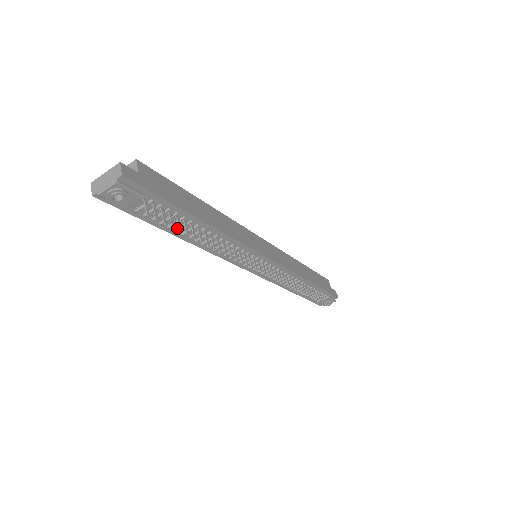
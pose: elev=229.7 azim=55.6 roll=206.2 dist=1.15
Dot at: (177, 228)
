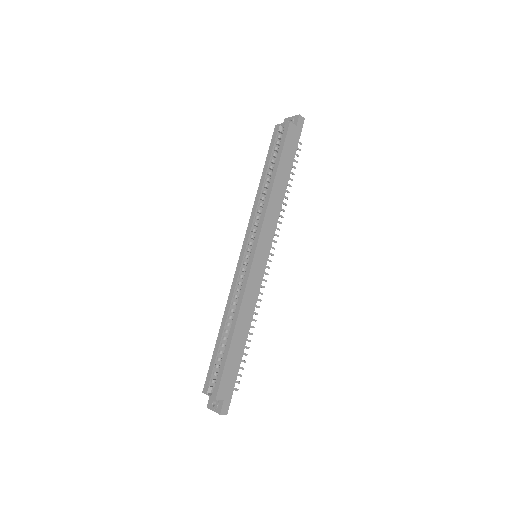
Dot at: occluded
